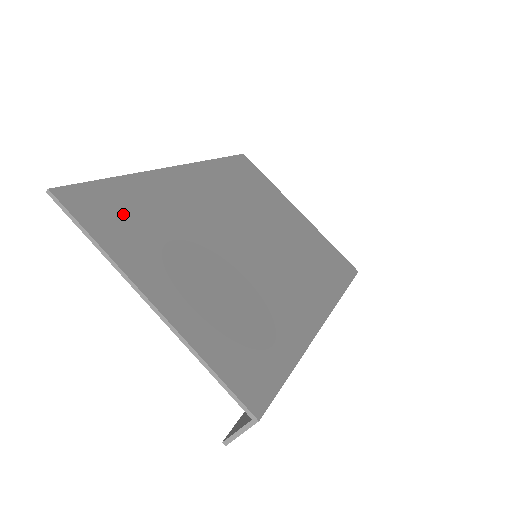
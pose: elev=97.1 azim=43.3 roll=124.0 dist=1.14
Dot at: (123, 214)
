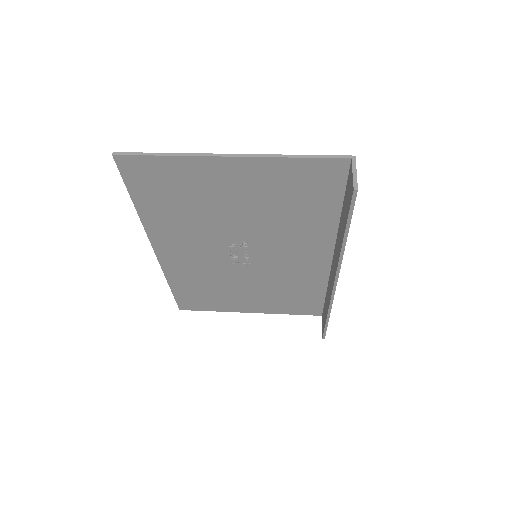
Dot at: (163, 185)
